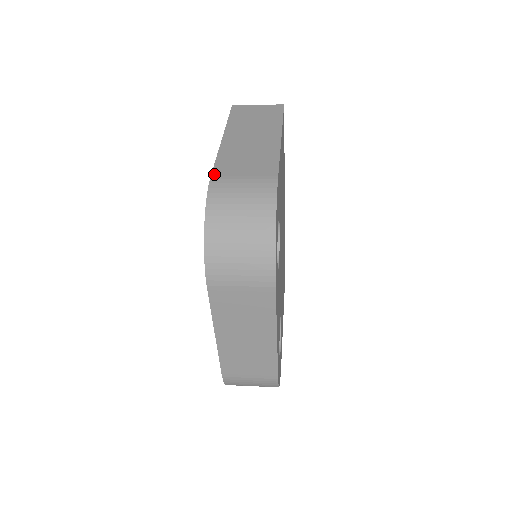
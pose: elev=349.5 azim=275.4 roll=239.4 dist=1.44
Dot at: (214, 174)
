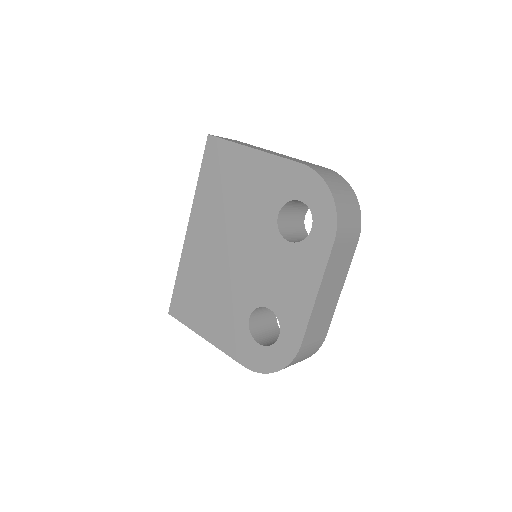
Dot at: (300, 162)
